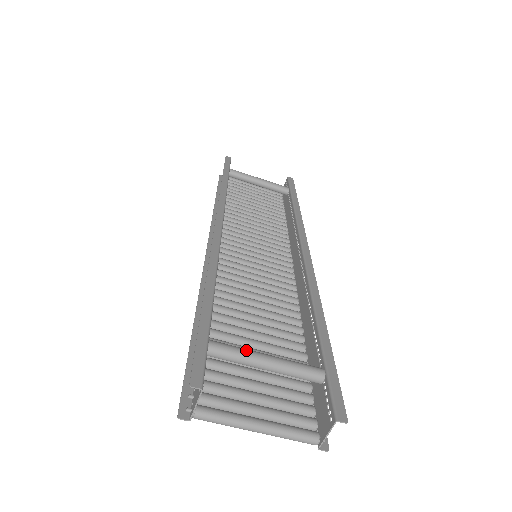
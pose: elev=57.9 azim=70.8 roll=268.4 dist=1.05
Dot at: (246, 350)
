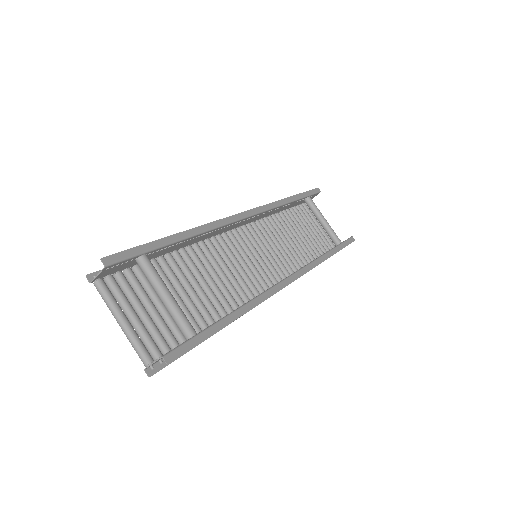
Dot at: (160, 278)
